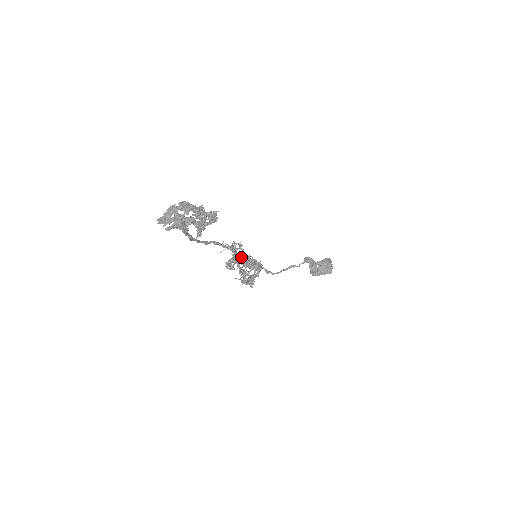
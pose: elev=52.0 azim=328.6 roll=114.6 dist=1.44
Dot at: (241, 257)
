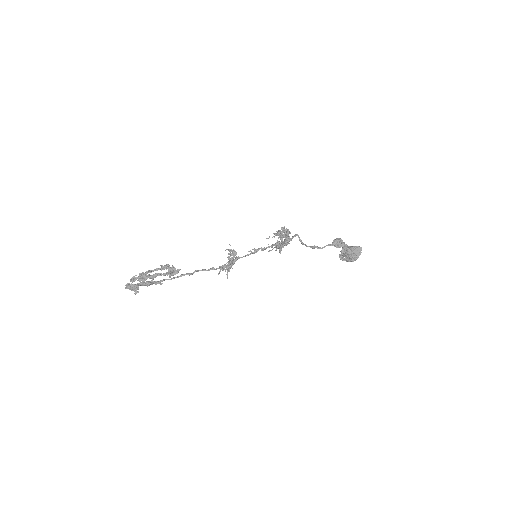
Dot at: (231, 266)
